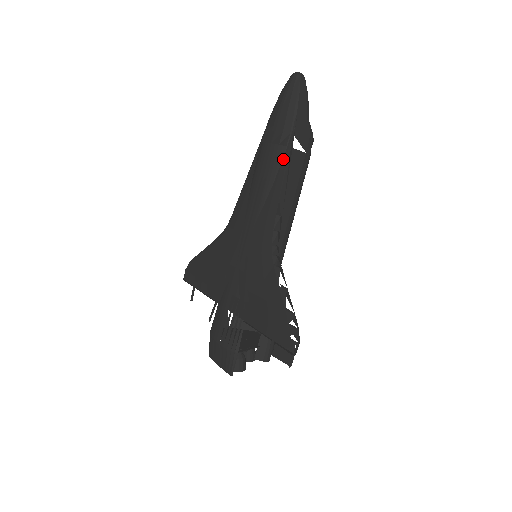
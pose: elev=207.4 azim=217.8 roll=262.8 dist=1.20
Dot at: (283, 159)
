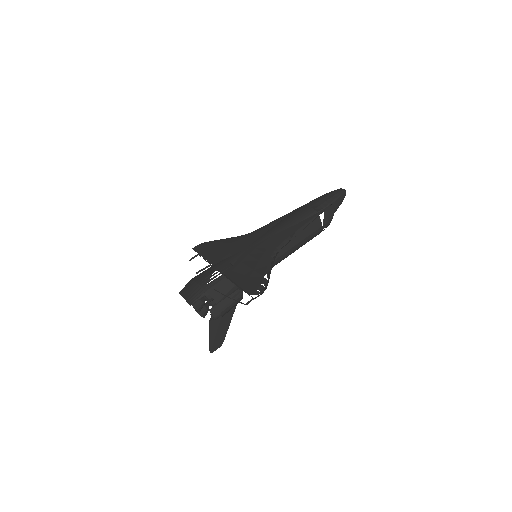
Dot at: (311, 216)
